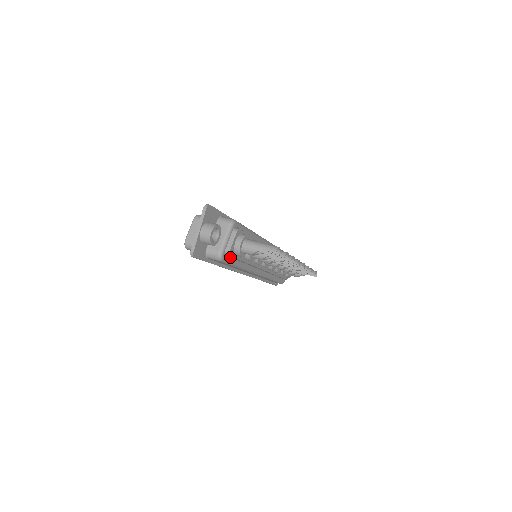
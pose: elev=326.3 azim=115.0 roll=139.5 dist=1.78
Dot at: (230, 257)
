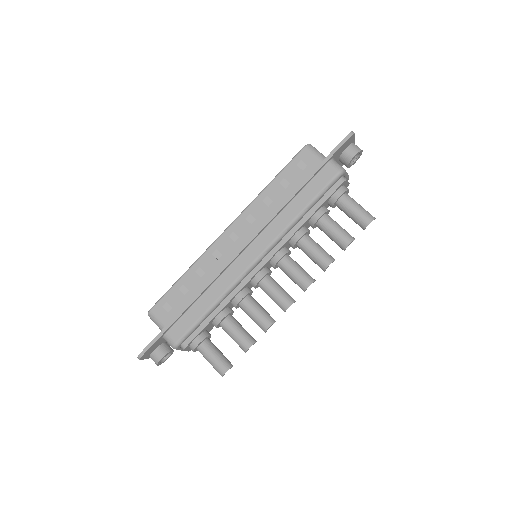
Dot at: occluded
